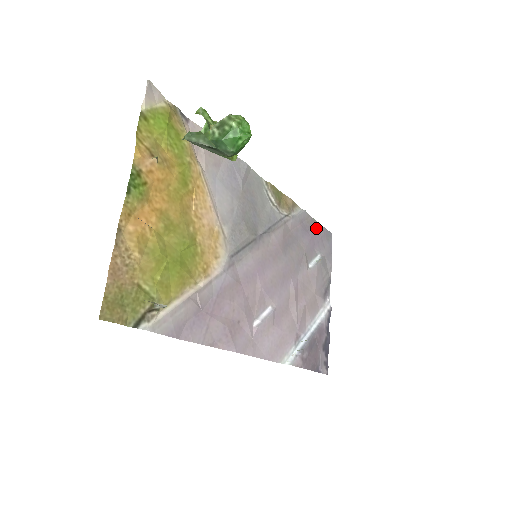
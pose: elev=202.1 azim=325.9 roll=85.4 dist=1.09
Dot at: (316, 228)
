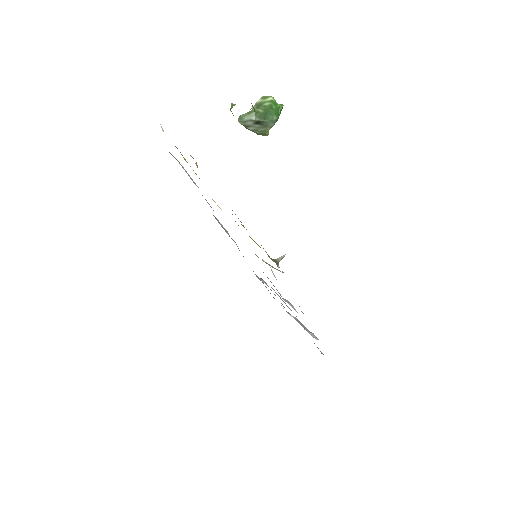
Dot at: occluded
